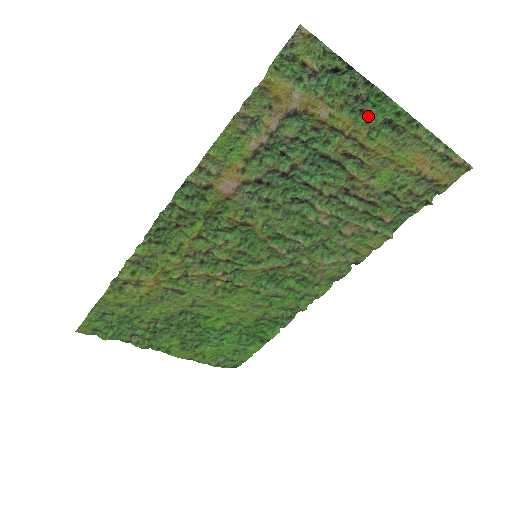
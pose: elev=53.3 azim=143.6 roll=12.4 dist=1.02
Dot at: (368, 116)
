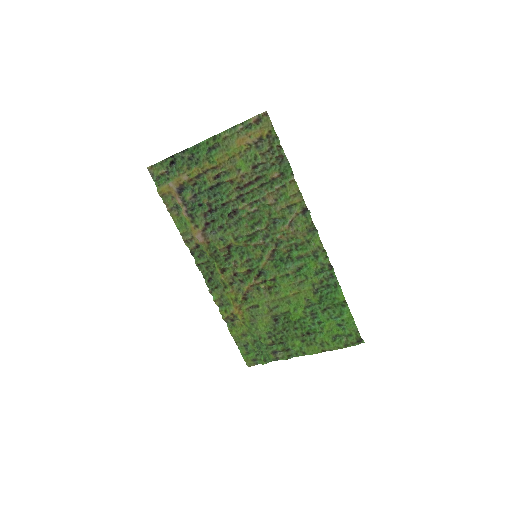
Dot at: (200, 158)
